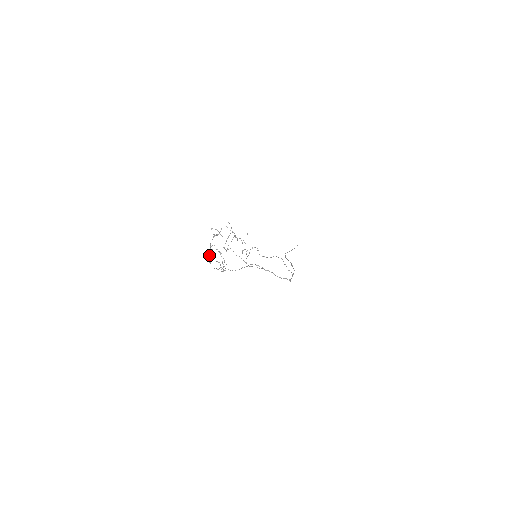
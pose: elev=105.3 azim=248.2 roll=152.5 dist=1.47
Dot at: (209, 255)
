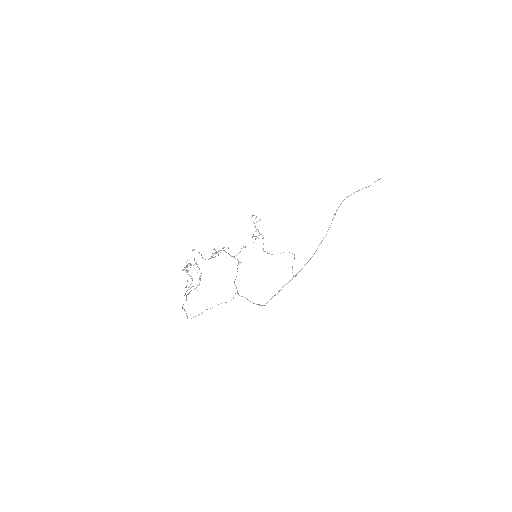
Dot at: (185, 270)
